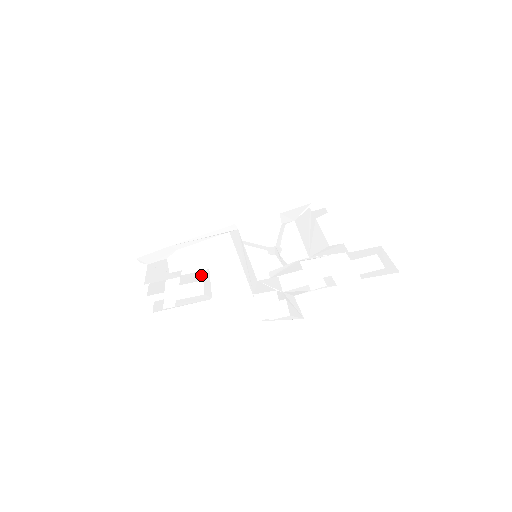
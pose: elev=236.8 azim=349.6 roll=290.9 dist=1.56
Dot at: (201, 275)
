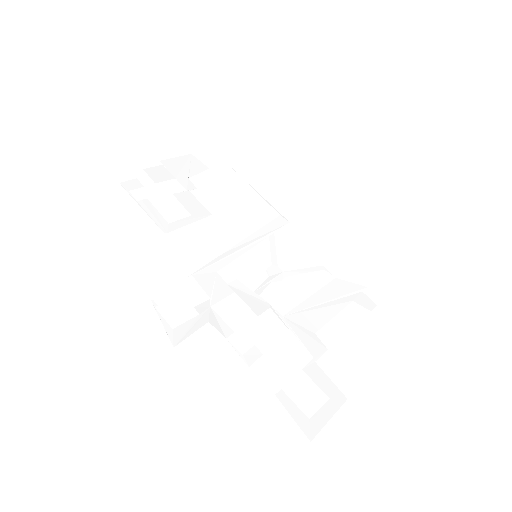
Dot at: (198, 210)
